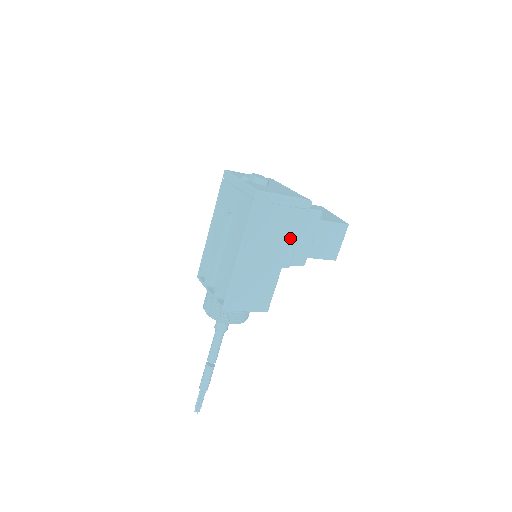
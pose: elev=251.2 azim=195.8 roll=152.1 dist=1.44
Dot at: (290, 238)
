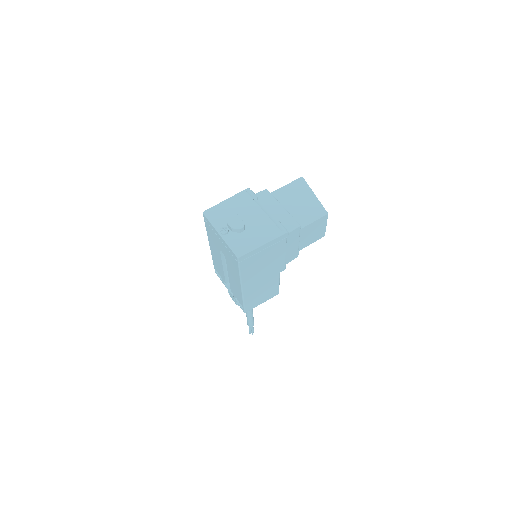
Dot at: (279, 258)
